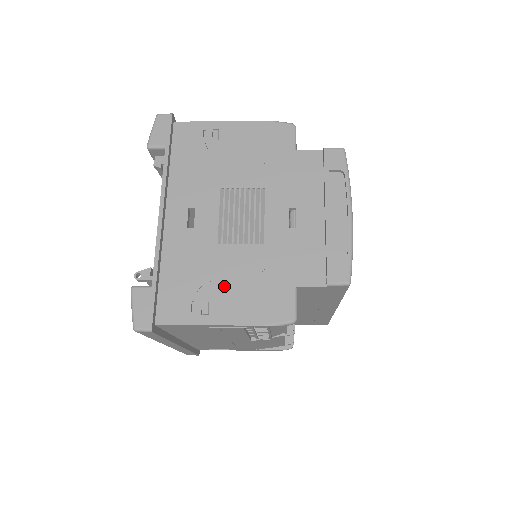
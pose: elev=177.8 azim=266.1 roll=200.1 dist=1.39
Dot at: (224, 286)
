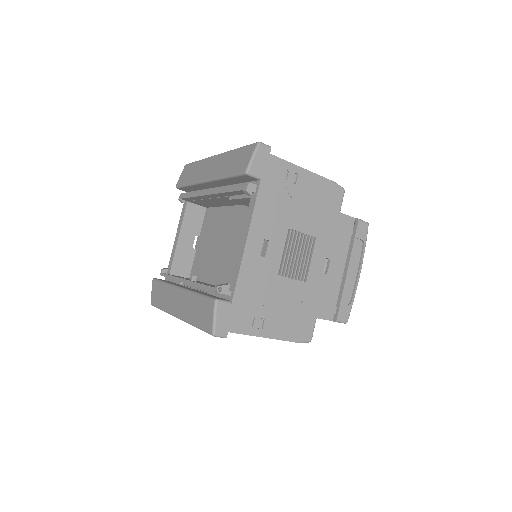
Dot at: (276, 309)
